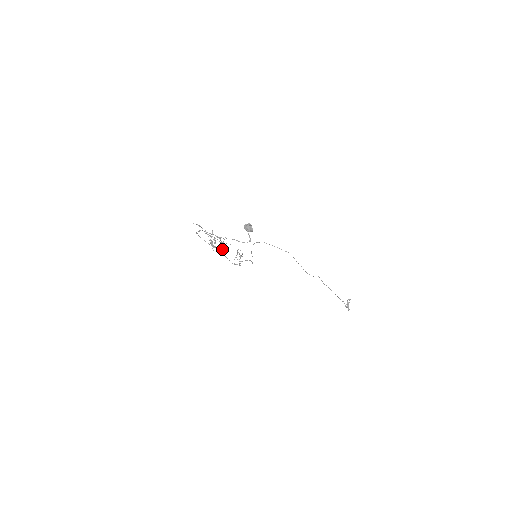
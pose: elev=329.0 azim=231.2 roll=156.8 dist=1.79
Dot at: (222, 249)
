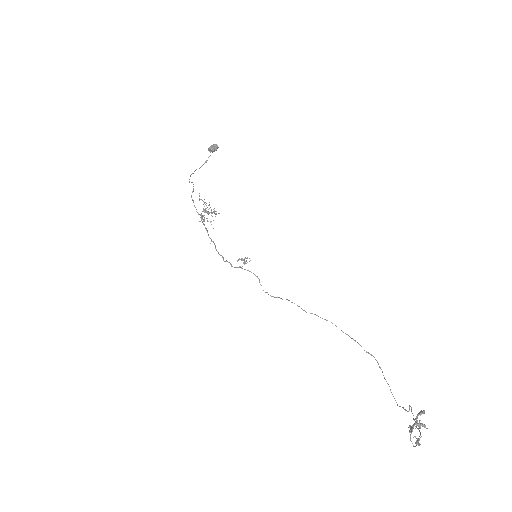
Dot at: occluded
